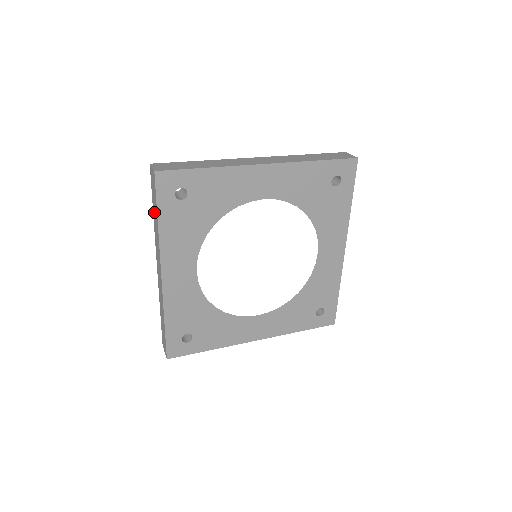
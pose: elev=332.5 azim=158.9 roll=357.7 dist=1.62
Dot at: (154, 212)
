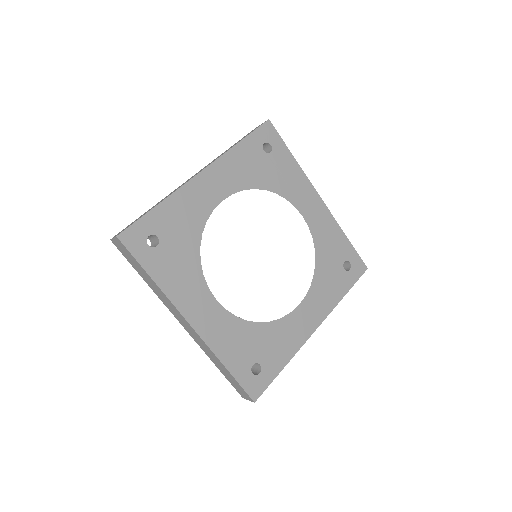
Dot at: (234, 144)
